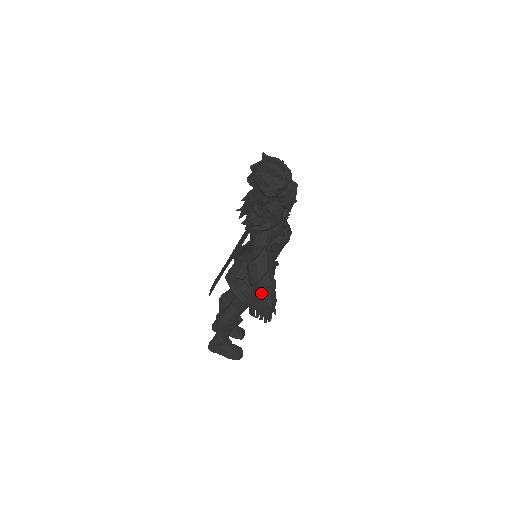
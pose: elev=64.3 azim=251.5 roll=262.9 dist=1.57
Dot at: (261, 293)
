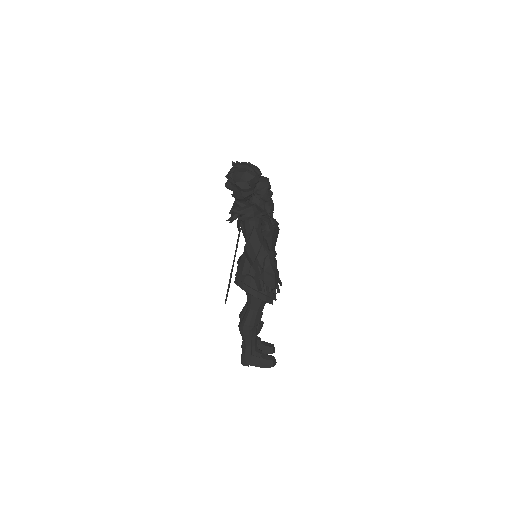
Dot at: (261, 265)
